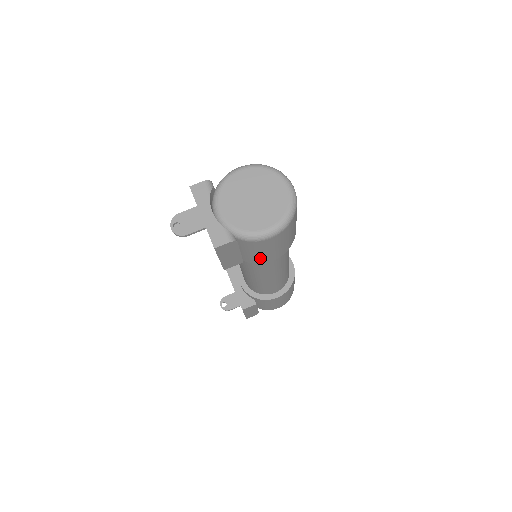
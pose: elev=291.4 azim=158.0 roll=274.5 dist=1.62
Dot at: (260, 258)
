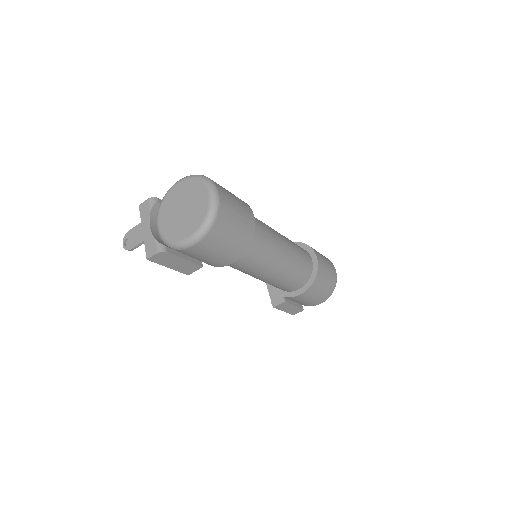
Dot at: (214, 262)
